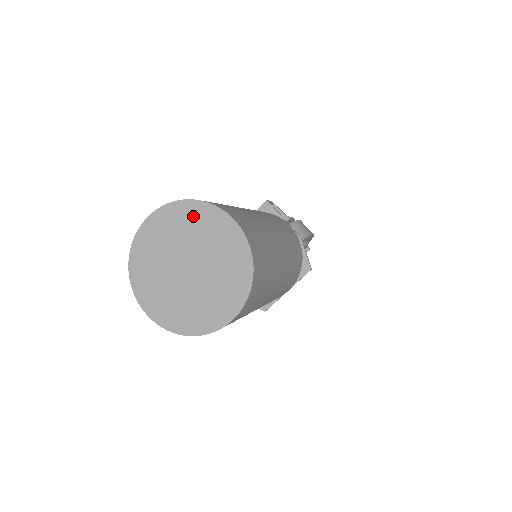
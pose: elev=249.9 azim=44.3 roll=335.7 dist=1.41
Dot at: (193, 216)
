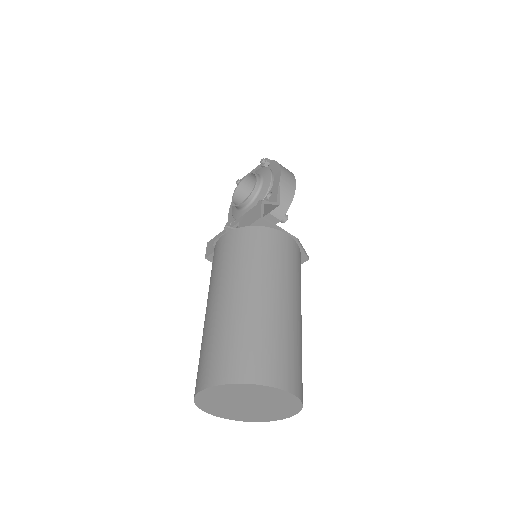
Dot at: (248, 389)
